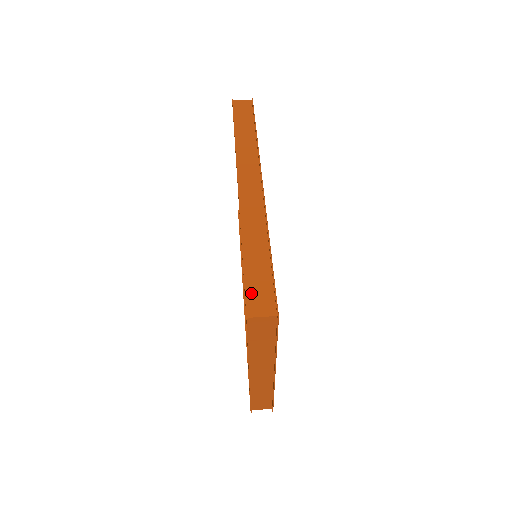
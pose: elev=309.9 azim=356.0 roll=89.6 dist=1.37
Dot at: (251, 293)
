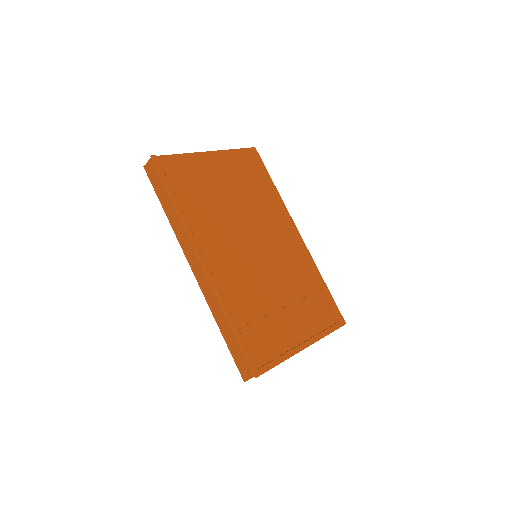
Dot at: (239, 362)
